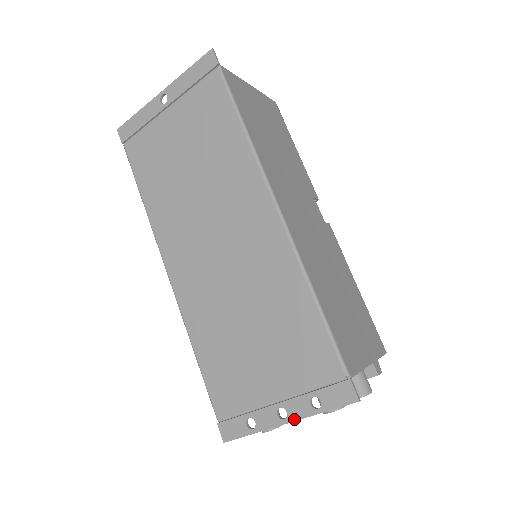
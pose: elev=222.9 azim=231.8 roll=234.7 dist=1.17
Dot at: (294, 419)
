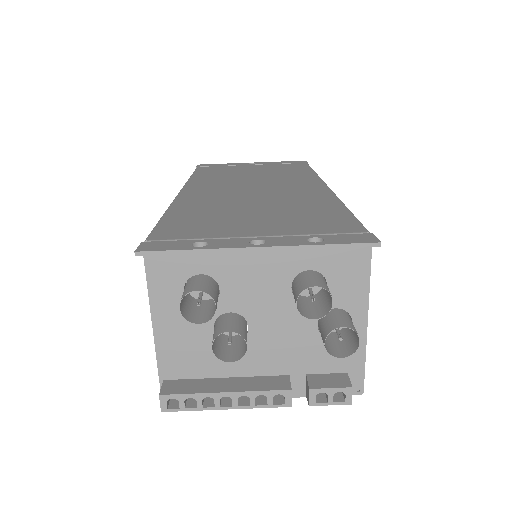
Dot at: (274, 245)
